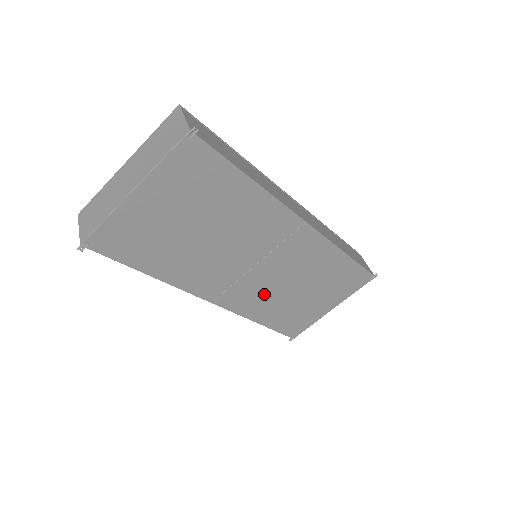
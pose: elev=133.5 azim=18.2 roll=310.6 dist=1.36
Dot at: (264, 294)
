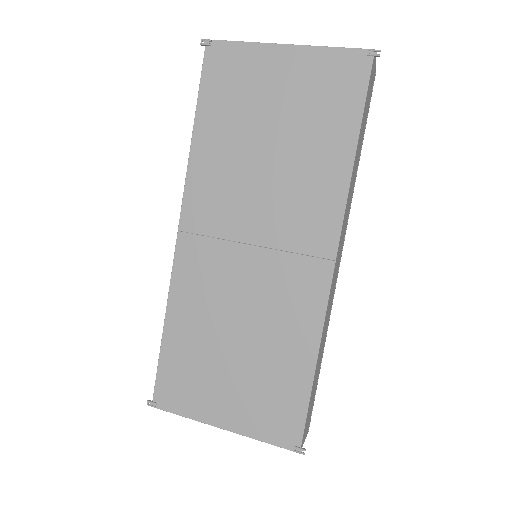
Dot at: (213, 293)
